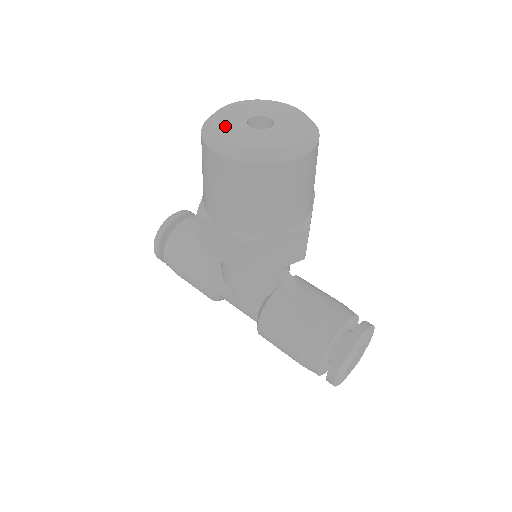
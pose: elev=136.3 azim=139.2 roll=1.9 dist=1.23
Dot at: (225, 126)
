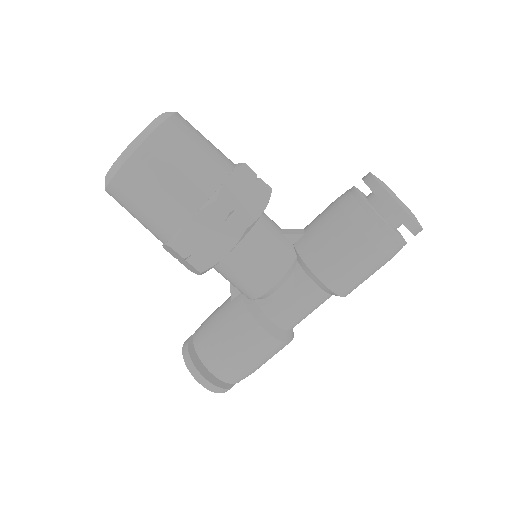
Dot at: occluded
